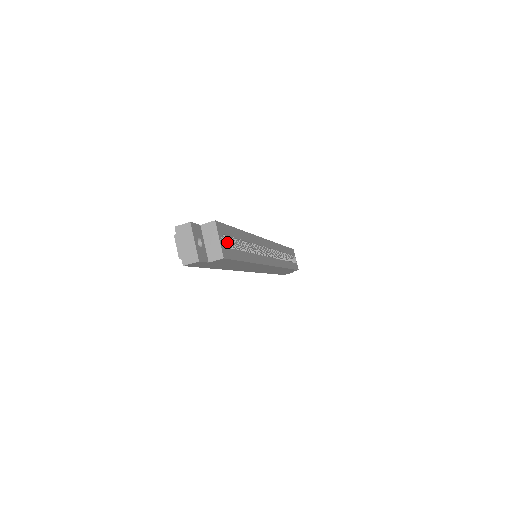
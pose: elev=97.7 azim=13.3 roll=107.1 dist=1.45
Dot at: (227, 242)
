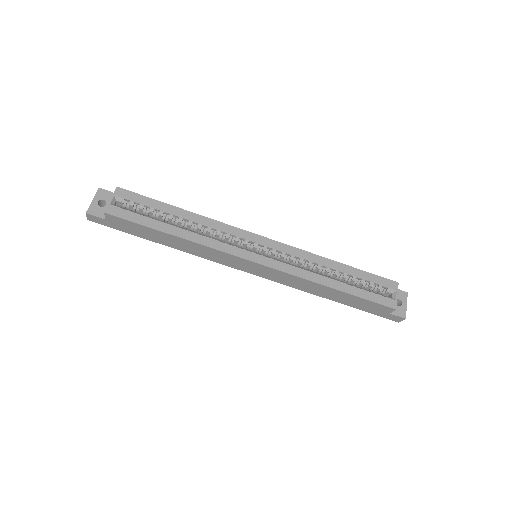
Dot at: (145, 211)
